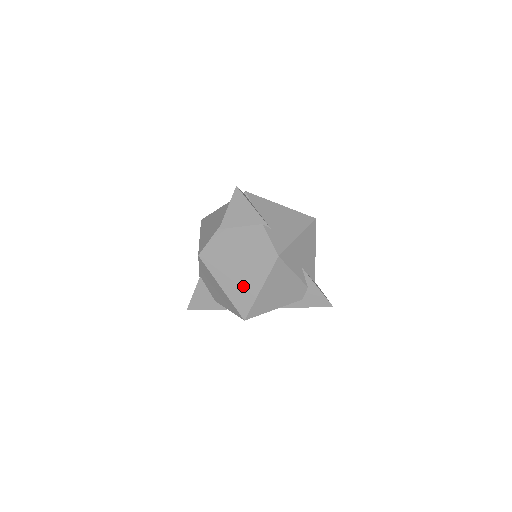
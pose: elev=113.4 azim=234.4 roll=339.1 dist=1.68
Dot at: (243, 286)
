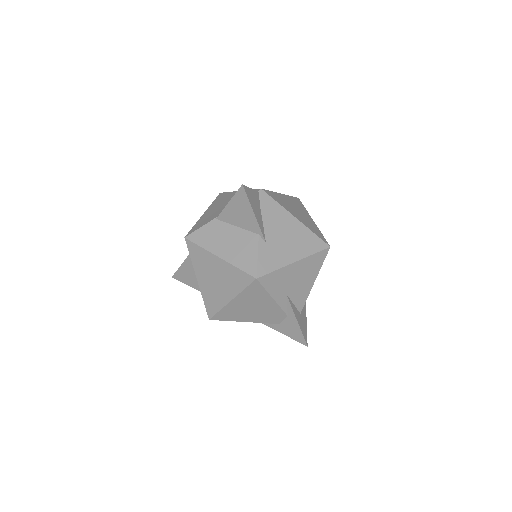
Dot at: (216, 288)
